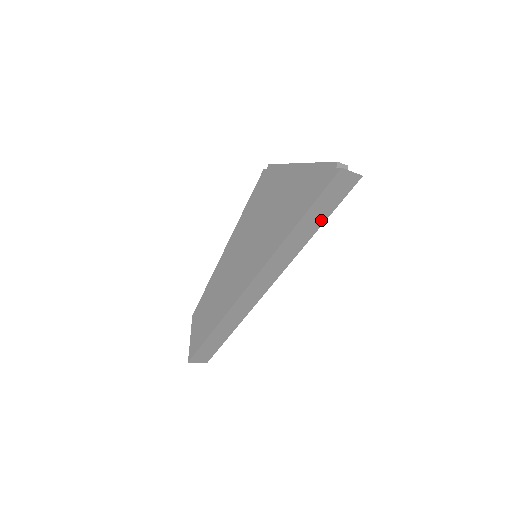
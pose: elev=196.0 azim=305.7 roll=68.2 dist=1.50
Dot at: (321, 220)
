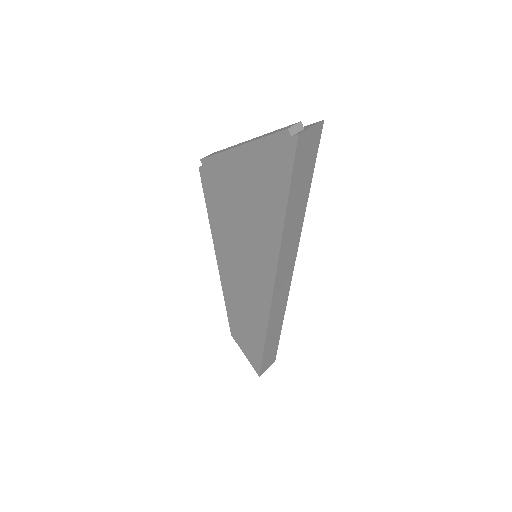
Dot at: (306, 191)
